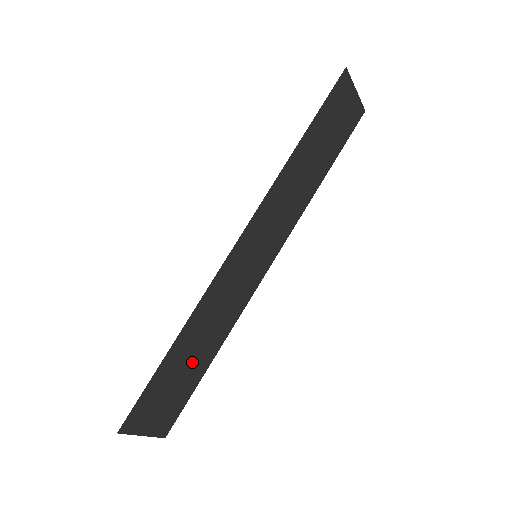
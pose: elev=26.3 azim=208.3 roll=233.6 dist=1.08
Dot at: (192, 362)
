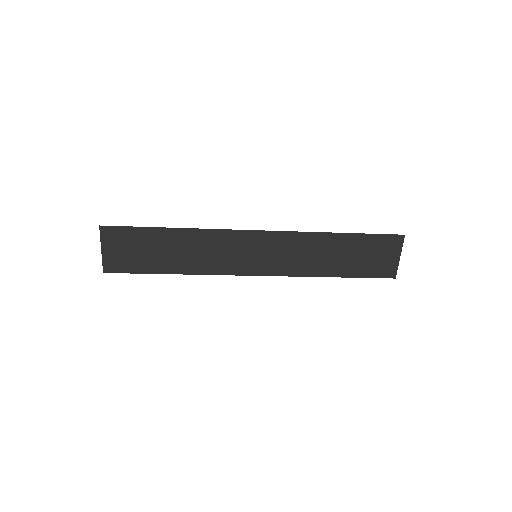
Dot at: (165, 255)
